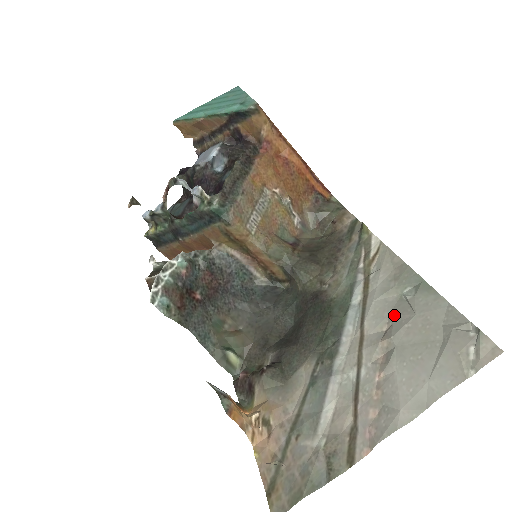
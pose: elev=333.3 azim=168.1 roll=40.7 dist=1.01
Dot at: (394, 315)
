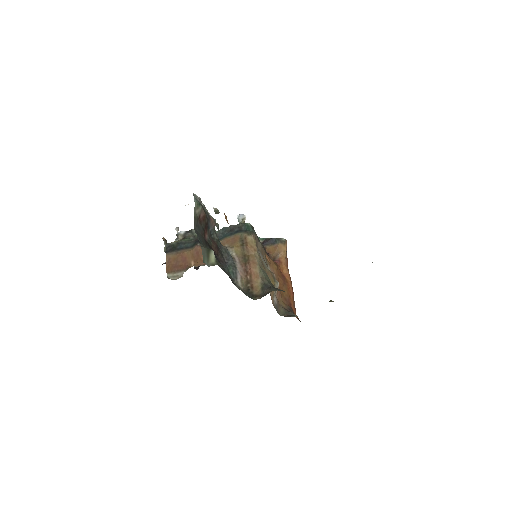
Dot at: occluded
